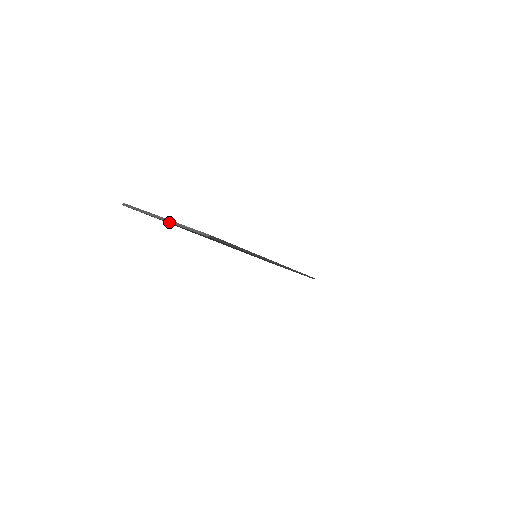
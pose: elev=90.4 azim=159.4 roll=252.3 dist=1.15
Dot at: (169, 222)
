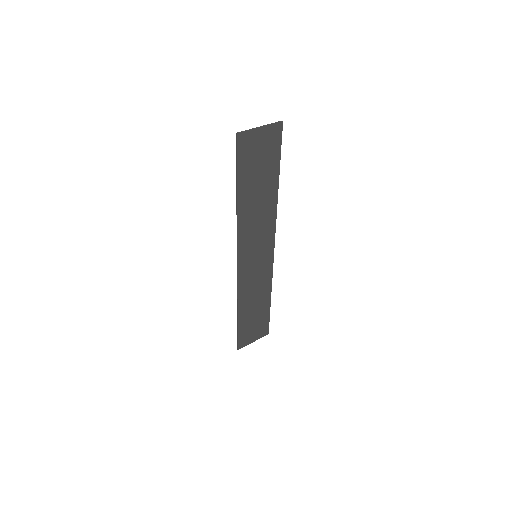
Dot at: (263, 126)
